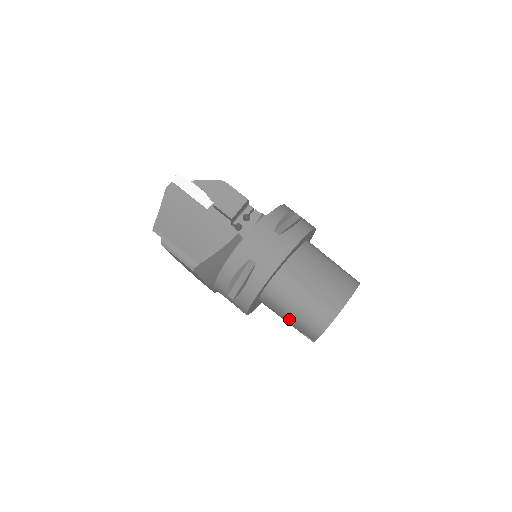
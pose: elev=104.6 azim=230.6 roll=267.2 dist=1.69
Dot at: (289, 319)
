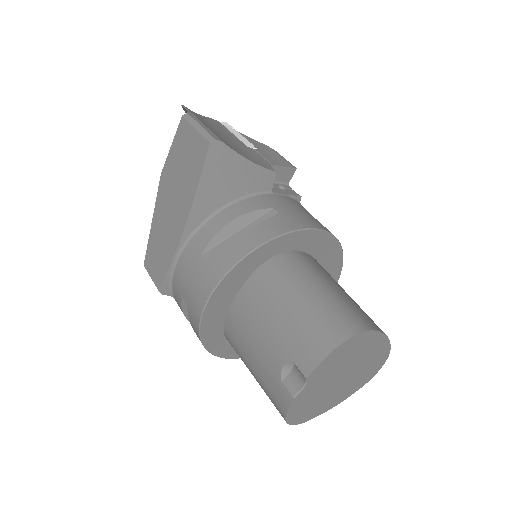
Dot at: (280, 322)
